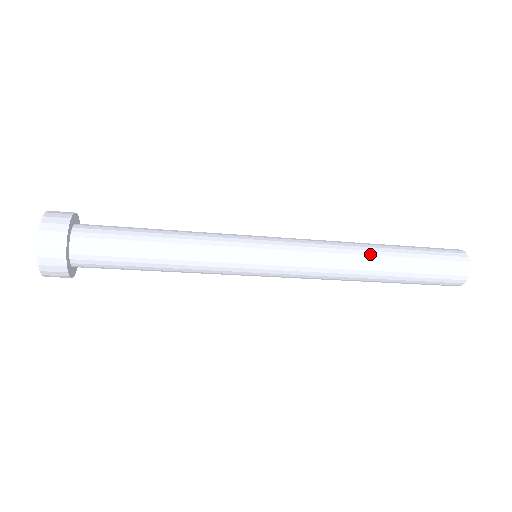
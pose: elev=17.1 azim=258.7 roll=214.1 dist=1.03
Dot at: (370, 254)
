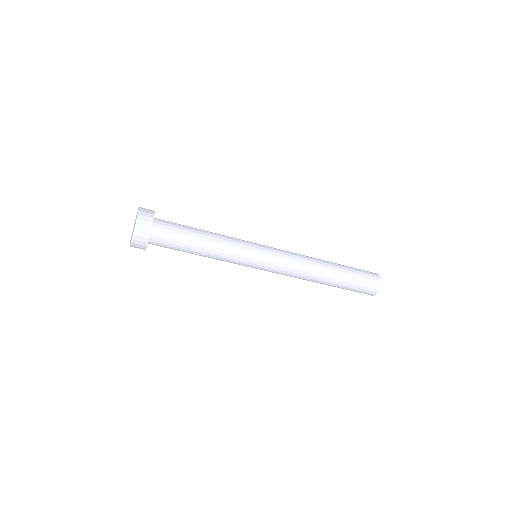
Dot at: occluded
